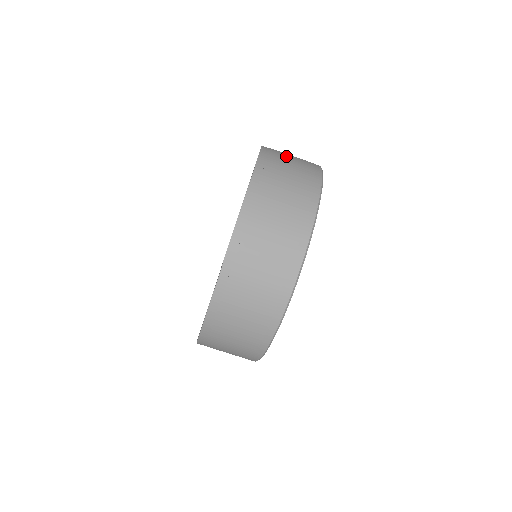
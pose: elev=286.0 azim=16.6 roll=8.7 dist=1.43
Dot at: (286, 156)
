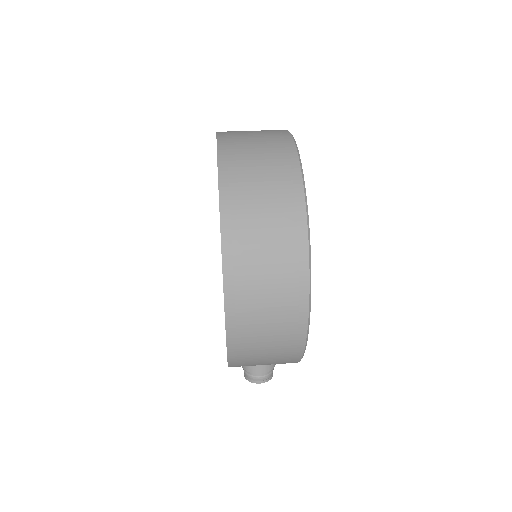
Dot at: occluded
